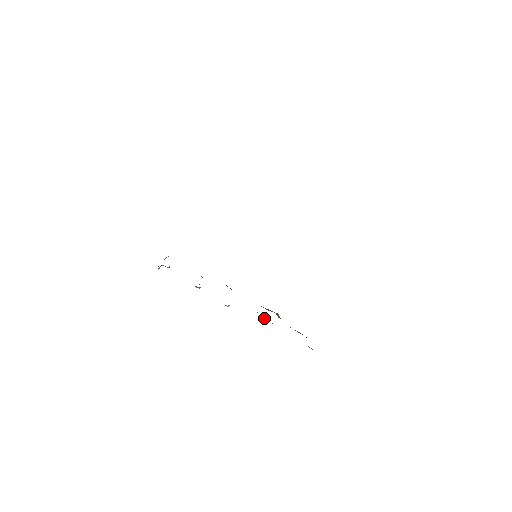
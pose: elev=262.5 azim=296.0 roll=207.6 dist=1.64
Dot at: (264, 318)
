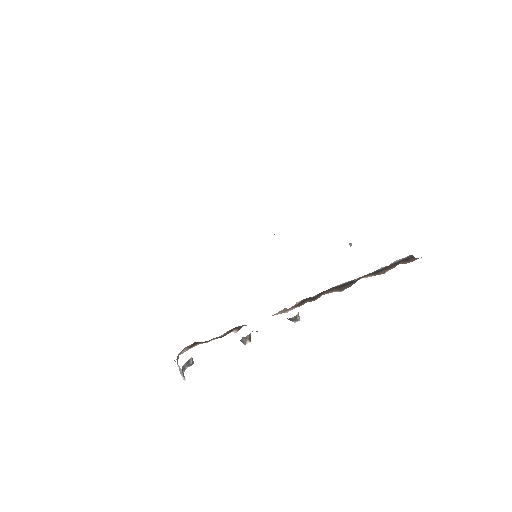
Dot at: (341, 291)
